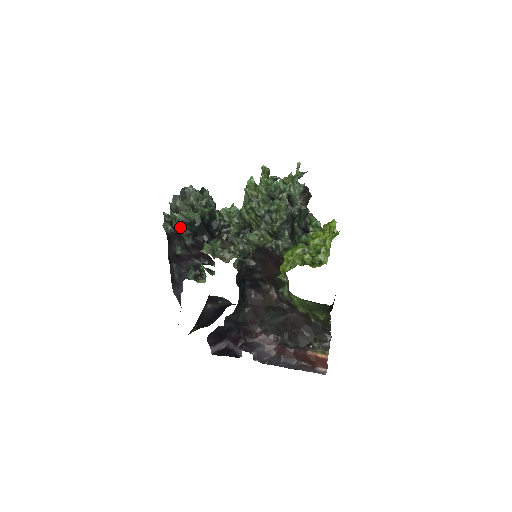
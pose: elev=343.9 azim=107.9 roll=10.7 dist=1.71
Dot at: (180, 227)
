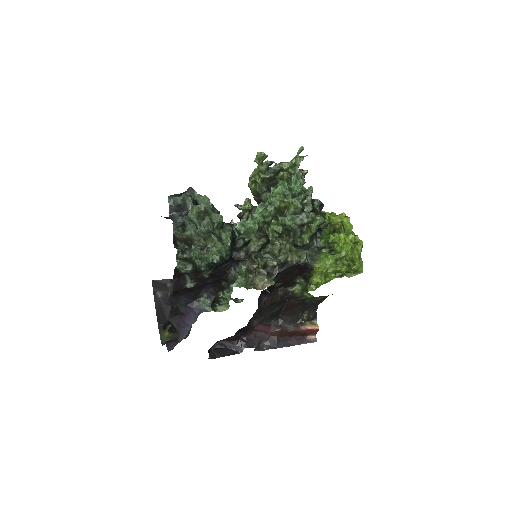
Dot at: (206, 265)
